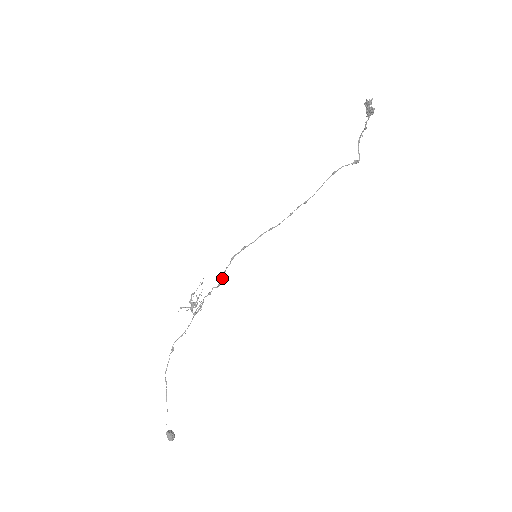
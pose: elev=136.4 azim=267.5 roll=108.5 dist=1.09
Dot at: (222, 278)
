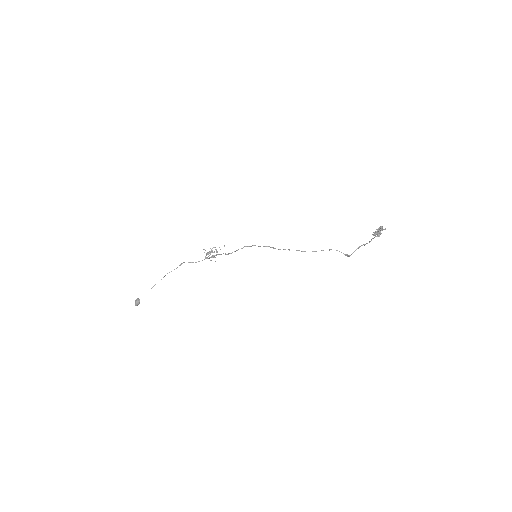
Dot at: occluded
